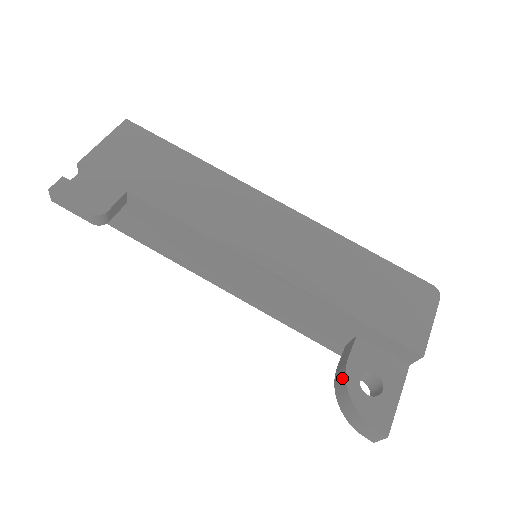
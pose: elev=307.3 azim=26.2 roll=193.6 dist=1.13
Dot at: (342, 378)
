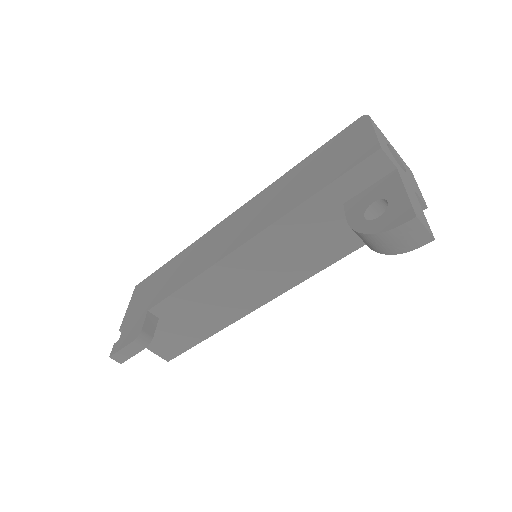
Dot at: occluded
